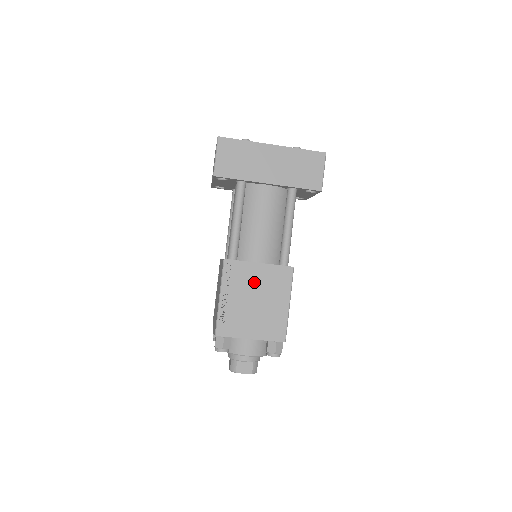
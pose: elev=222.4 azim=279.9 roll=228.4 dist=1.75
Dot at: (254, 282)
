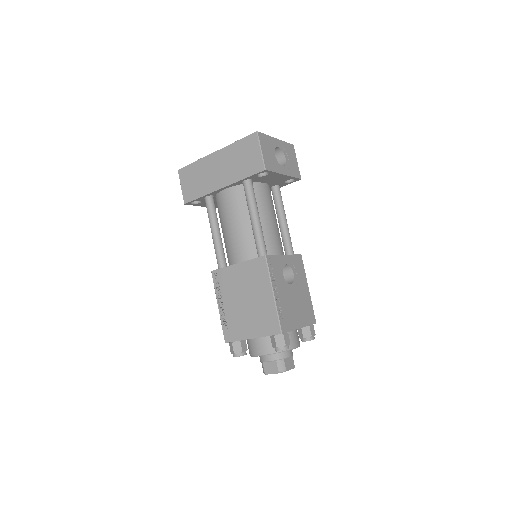
Dot at: (238, 283)
